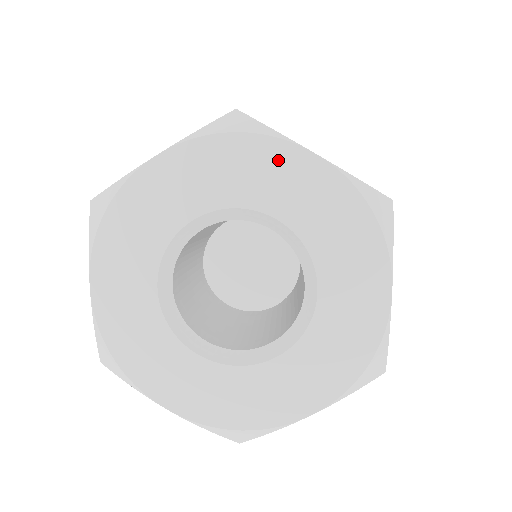
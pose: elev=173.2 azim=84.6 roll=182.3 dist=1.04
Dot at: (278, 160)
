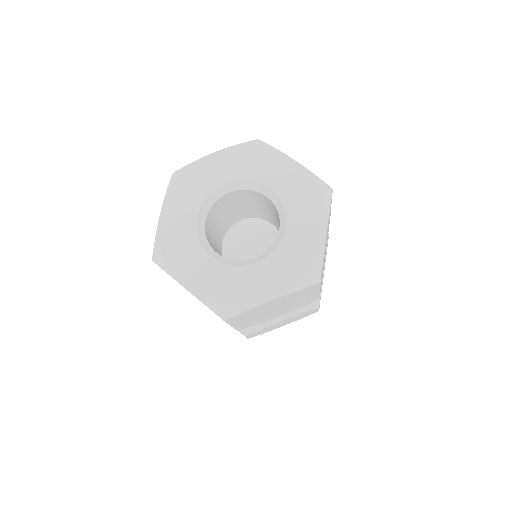
Dot at: (275, 161)
